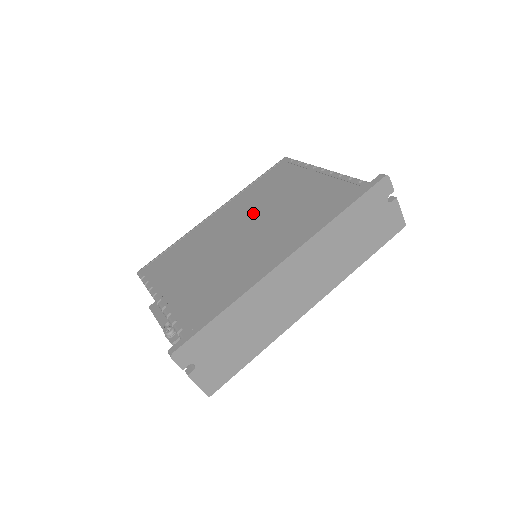
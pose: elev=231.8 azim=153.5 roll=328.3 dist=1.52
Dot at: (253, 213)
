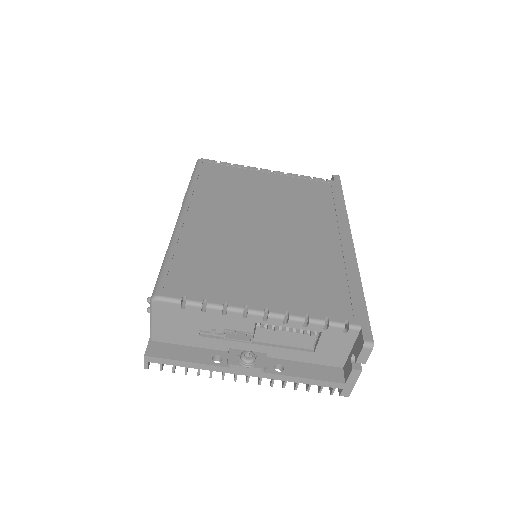
Dot at: (250, 209)
